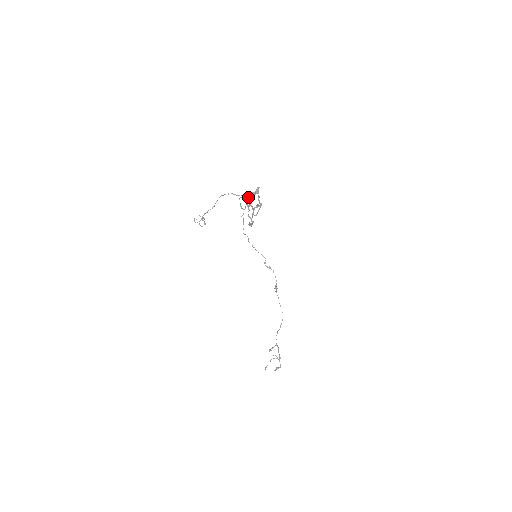
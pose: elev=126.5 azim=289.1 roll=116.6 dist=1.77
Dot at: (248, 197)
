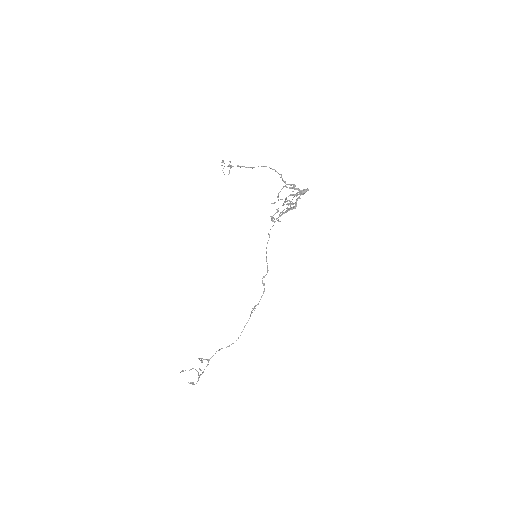
Dot at: occluded
